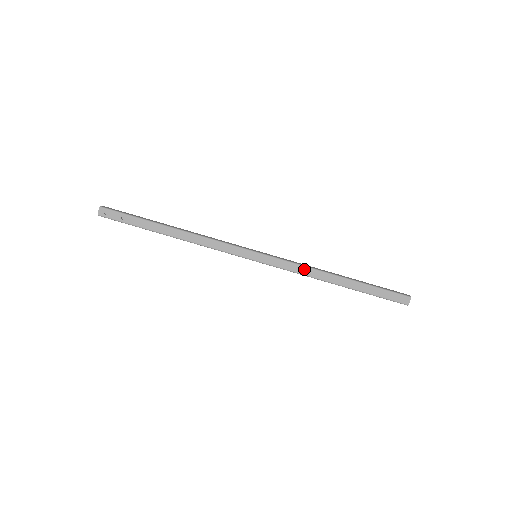
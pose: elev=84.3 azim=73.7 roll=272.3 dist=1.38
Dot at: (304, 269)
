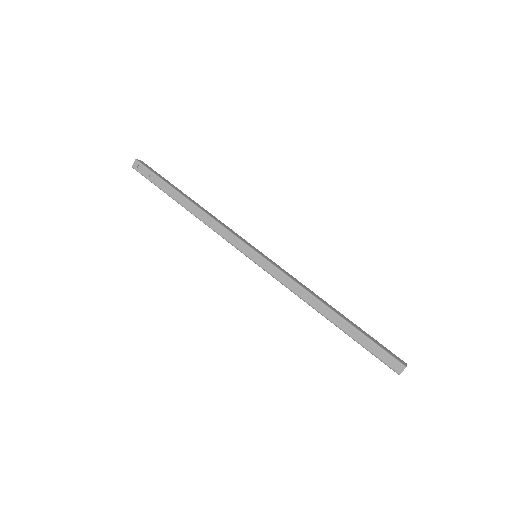
Dot at: (297, 288)
